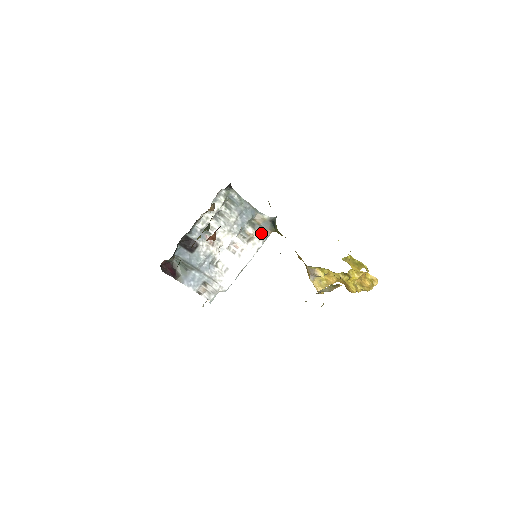
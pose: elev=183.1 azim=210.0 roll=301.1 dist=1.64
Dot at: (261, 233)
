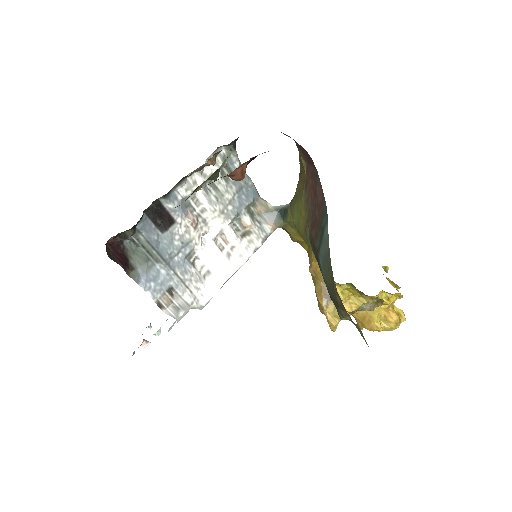
Dot at: (261, 228)
